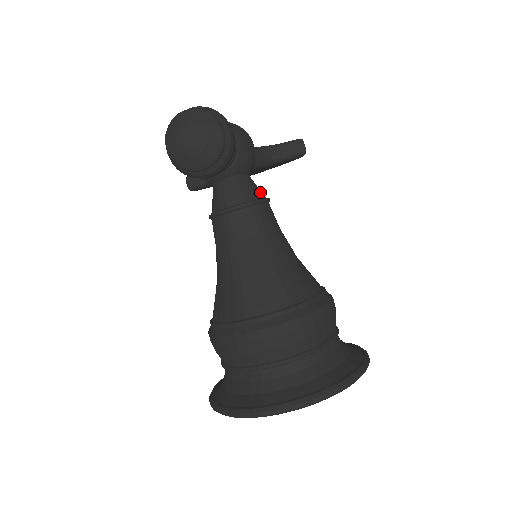
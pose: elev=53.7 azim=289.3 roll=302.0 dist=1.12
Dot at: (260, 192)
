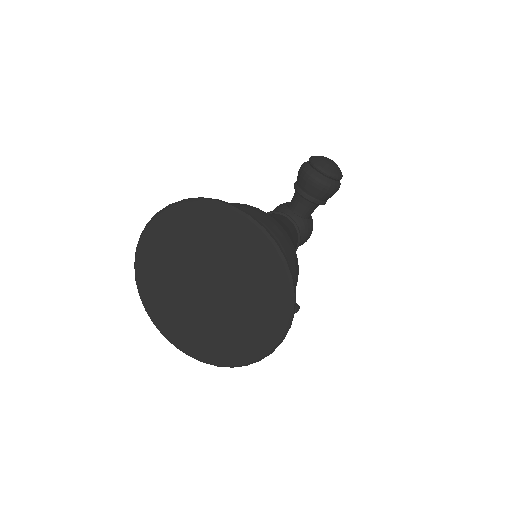
Dot at: occluded
